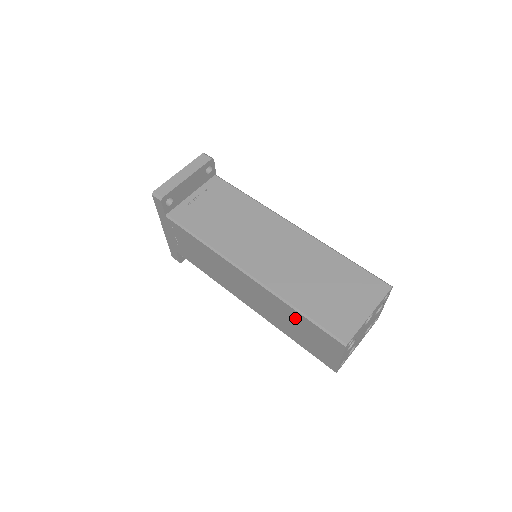
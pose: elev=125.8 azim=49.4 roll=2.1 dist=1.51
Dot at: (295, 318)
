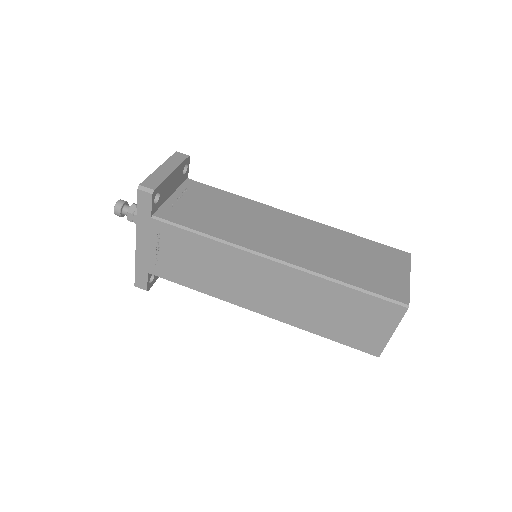
Dot at: (338, 298)
